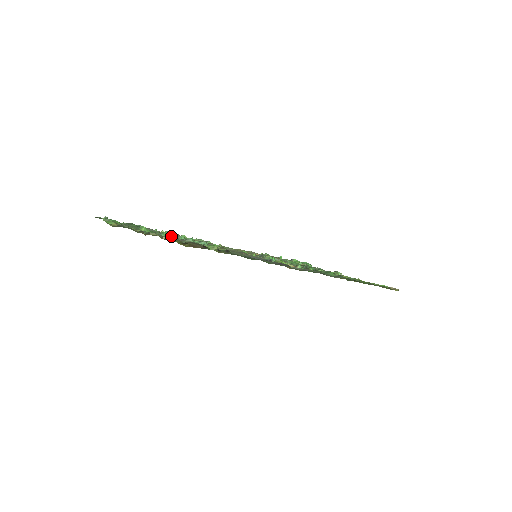
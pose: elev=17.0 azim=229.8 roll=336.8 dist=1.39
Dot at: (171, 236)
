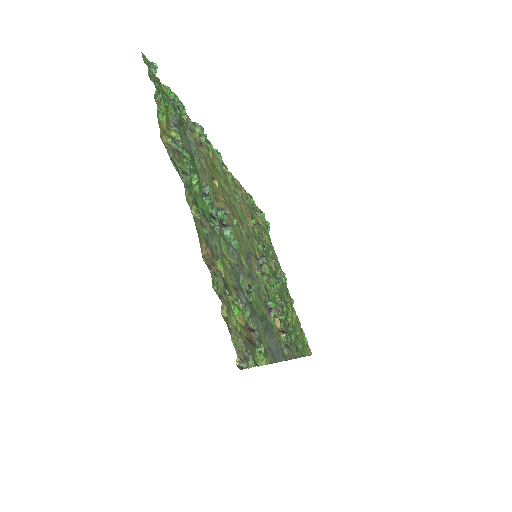
Dot at: (235, 303)
